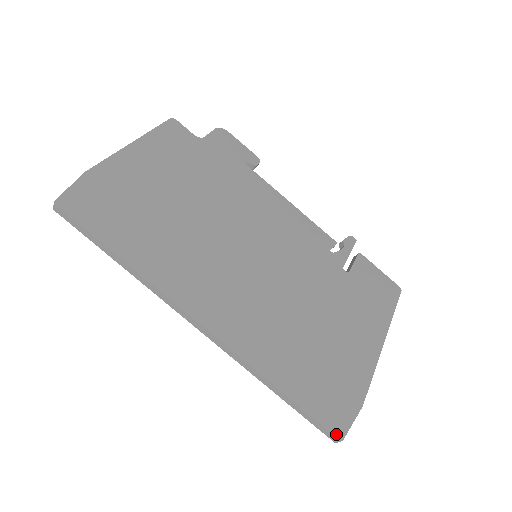
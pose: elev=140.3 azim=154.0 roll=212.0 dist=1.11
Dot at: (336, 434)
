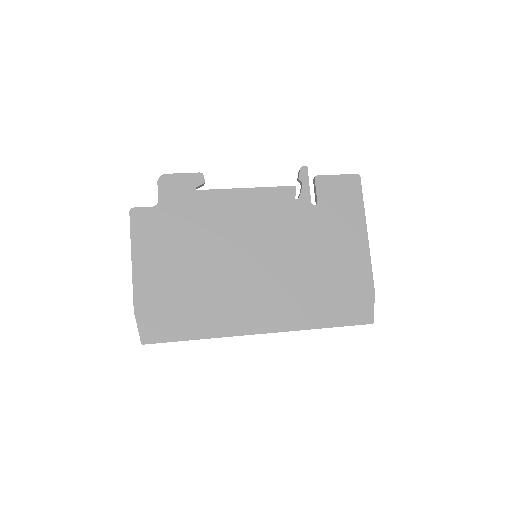
Dot at: (368, 323)
